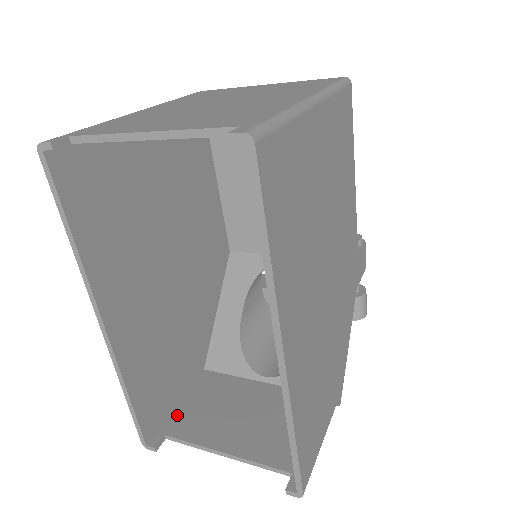
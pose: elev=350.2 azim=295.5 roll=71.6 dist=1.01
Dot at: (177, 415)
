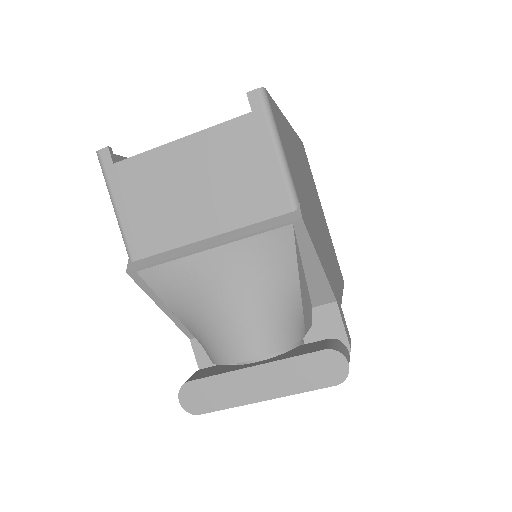
Dot at: (123, 192)
